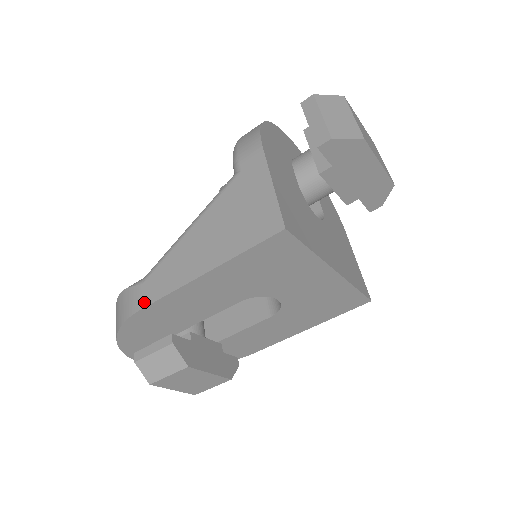
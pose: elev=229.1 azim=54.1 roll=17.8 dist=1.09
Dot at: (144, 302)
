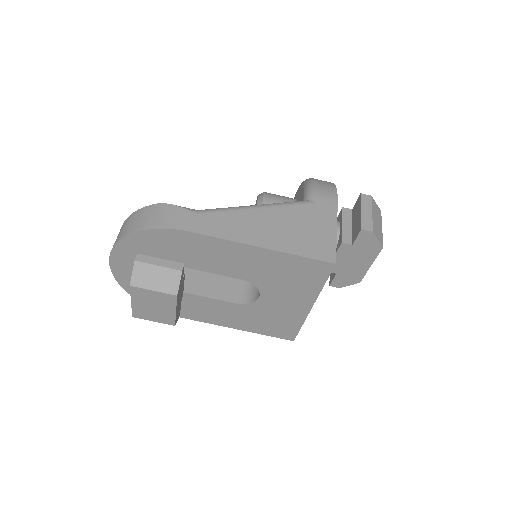
Dot at: (194, 228)
